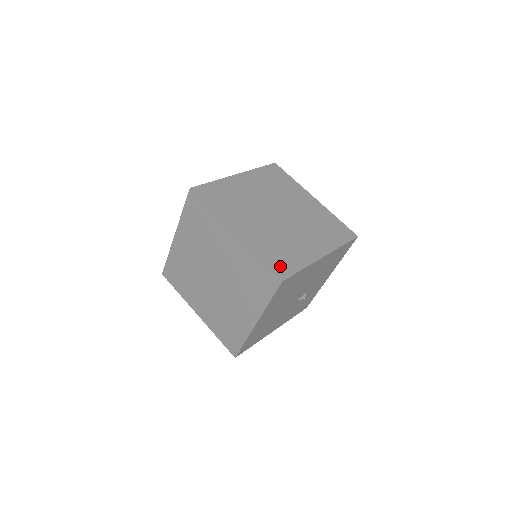
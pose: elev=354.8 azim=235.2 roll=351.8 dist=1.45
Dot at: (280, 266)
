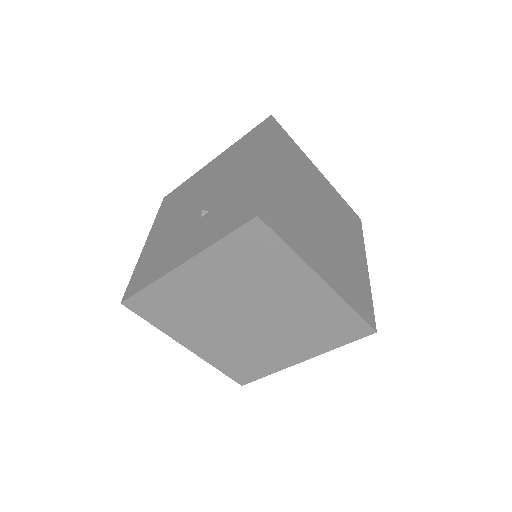
Dot at: (365, 310)
